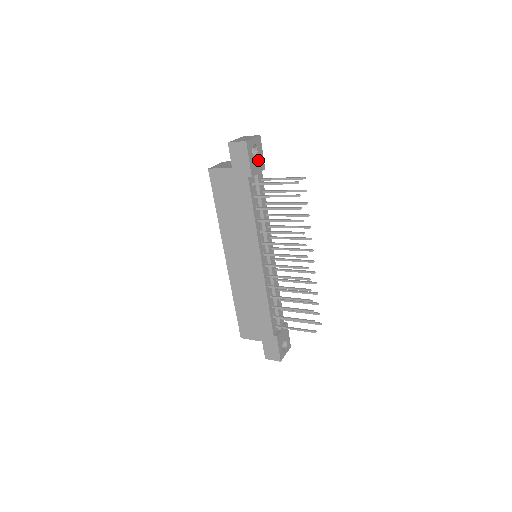
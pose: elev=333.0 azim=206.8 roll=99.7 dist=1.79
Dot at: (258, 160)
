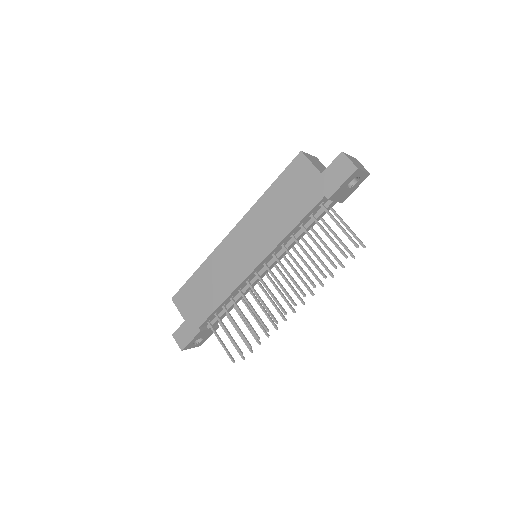
Dot at: (347, 191)
